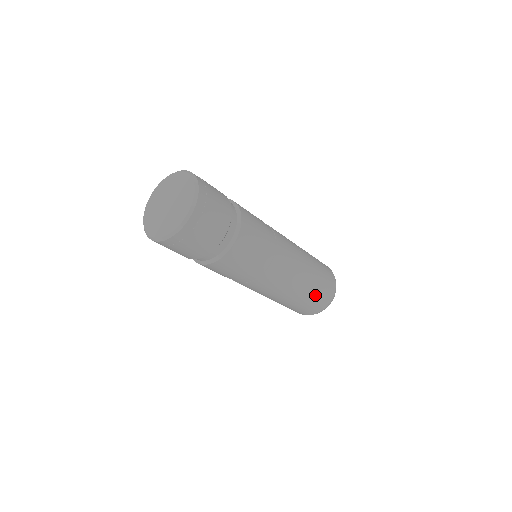
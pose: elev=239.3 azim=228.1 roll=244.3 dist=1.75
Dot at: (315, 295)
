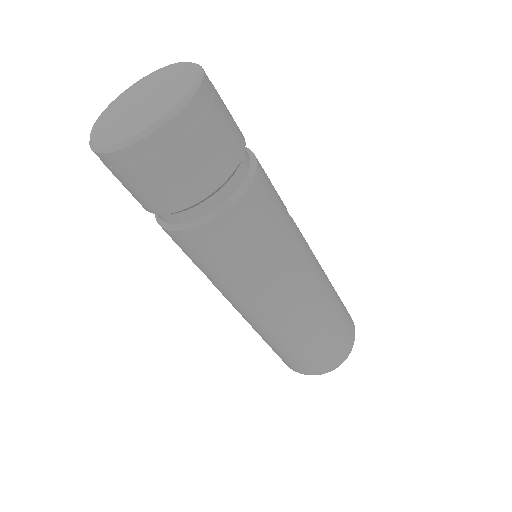
Dot at: (333, 336)
